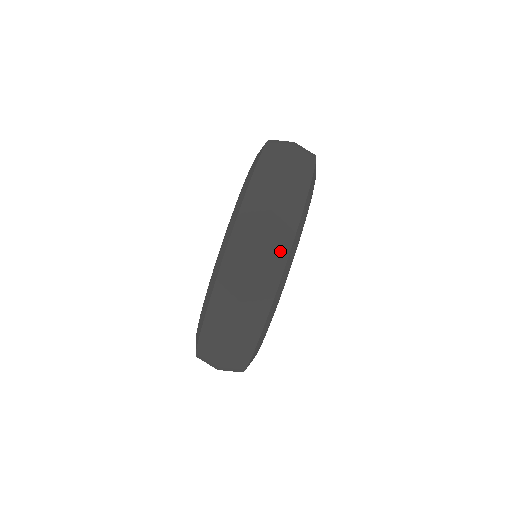
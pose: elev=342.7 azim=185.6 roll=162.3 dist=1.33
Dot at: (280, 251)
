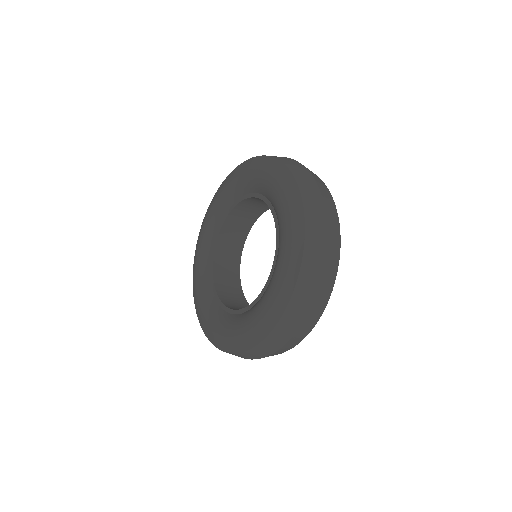
Dot at: (314, 174)
